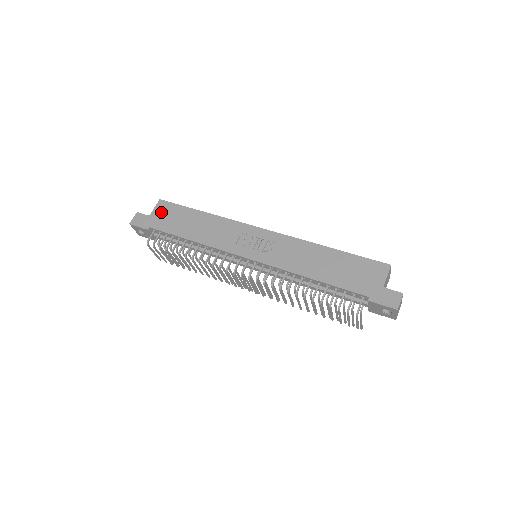
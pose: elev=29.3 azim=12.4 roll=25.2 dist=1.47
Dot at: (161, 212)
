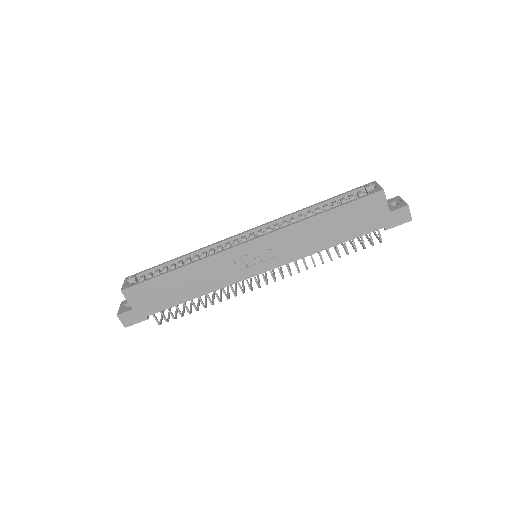
Dot at: (139, 299)
